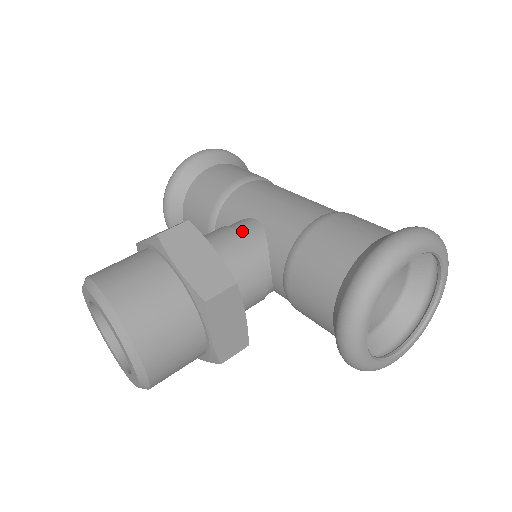
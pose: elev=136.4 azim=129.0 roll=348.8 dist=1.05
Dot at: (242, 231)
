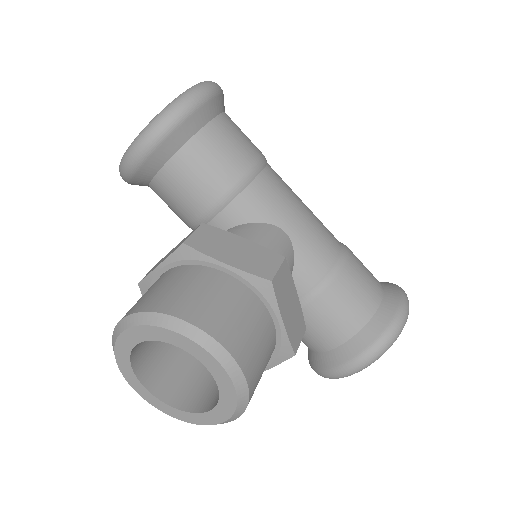
Dot at: (282, 249)
